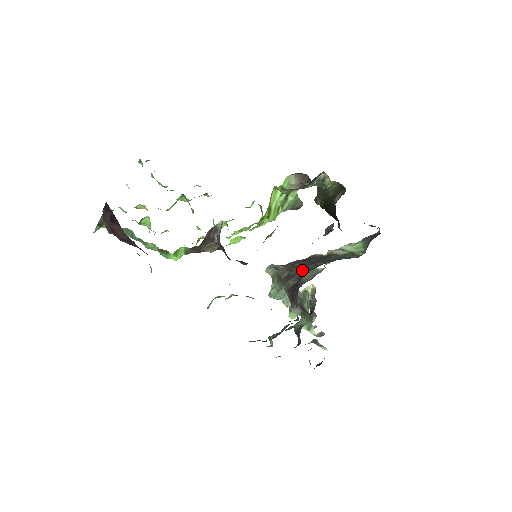
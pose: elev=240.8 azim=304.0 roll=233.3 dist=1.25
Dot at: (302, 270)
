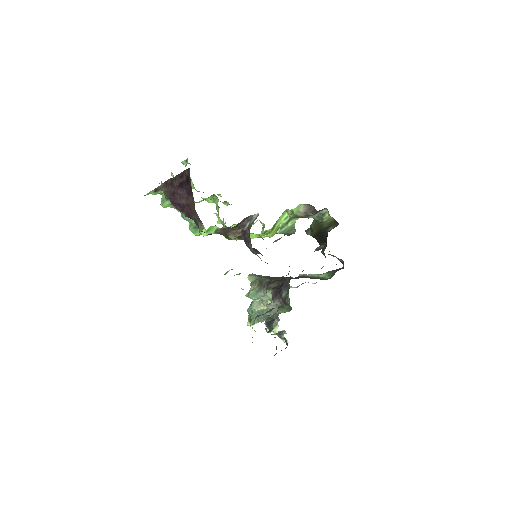
Dot at: (282, 279)
